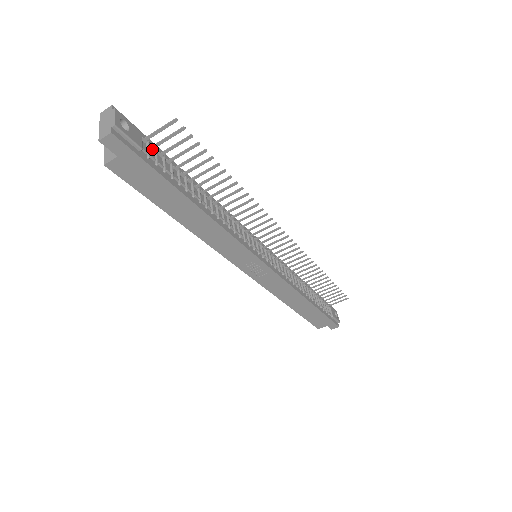
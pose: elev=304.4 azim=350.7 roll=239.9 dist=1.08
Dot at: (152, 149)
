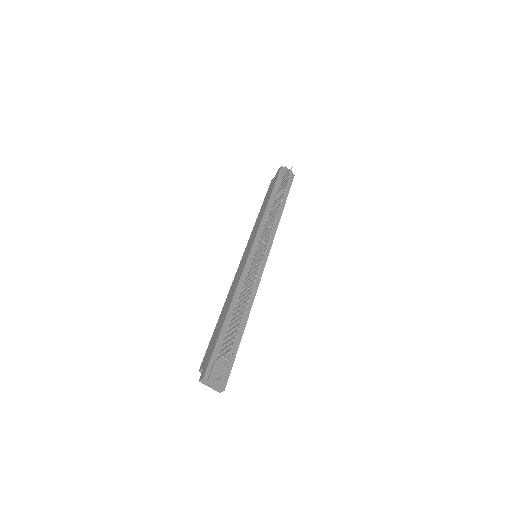
Dot at: (221, 351)
